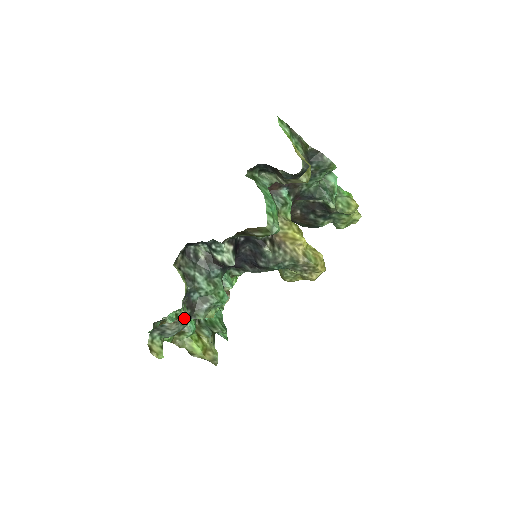
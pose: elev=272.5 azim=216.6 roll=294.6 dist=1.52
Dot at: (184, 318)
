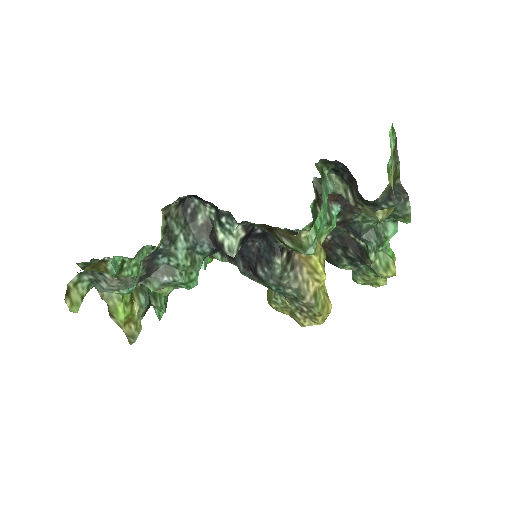
Dot at: (133, 280)
